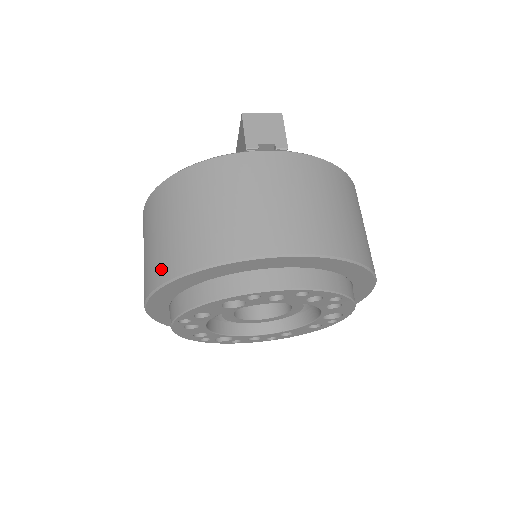
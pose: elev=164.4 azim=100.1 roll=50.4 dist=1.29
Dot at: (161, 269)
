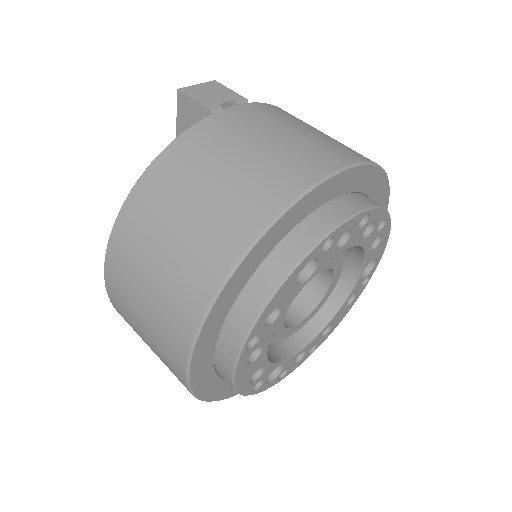
Dot at: (202, 277)
